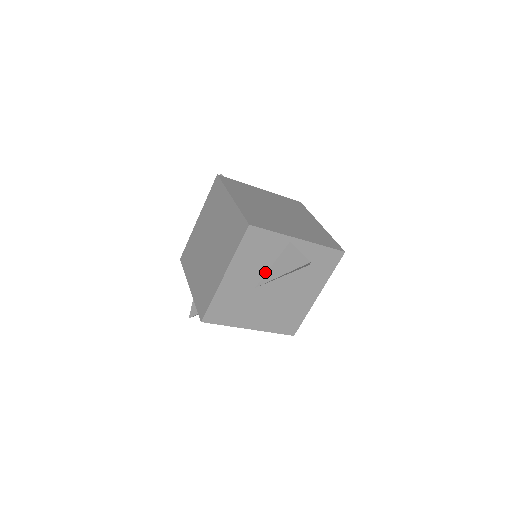
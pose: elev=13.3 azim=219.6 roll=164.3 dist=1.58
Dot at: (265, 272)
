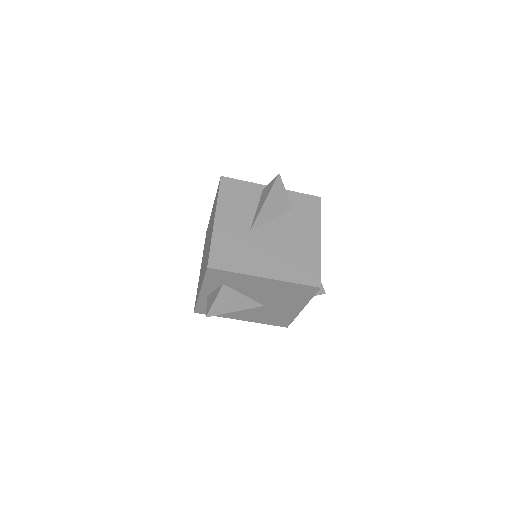
Dot at: (253, 216)
